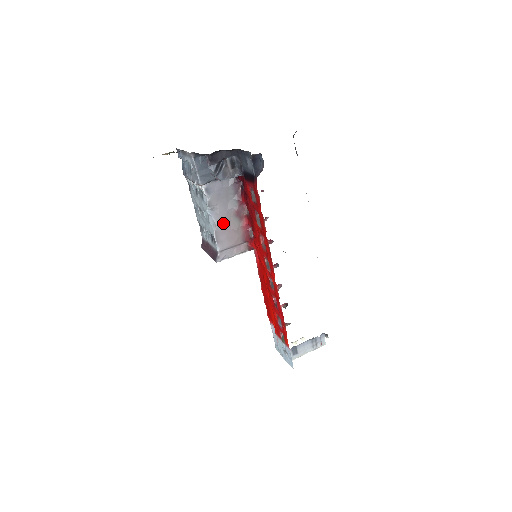
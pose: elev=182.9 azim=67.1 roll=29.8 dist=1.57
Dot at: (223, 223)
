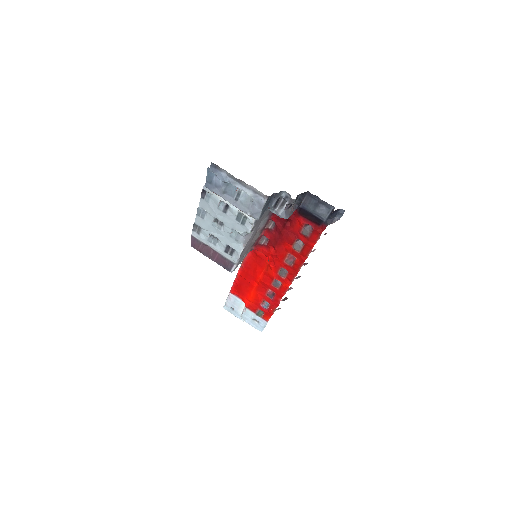
Dot at: (250, 240)
